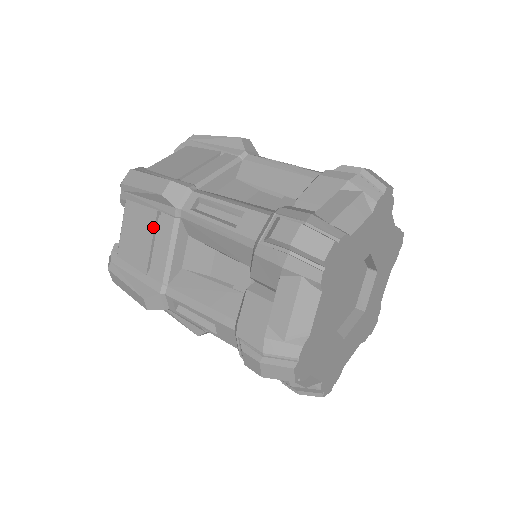
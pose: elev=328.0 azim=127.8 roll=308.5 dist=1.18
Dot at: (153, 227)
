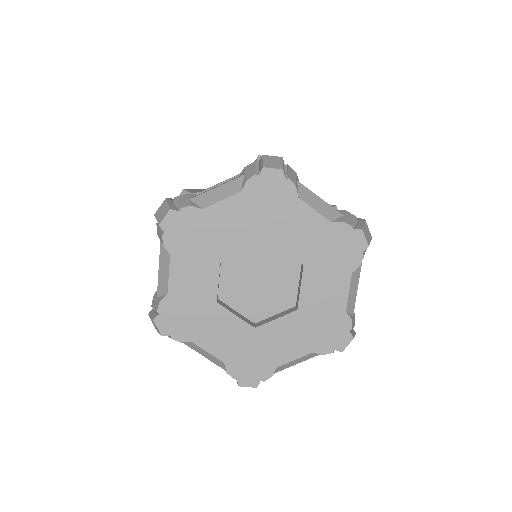
Dot at: occluded
